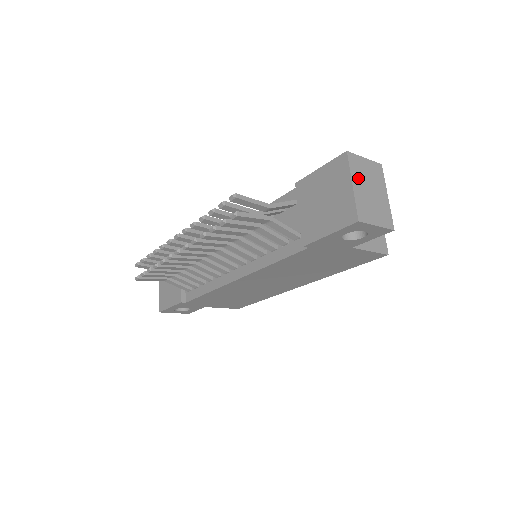
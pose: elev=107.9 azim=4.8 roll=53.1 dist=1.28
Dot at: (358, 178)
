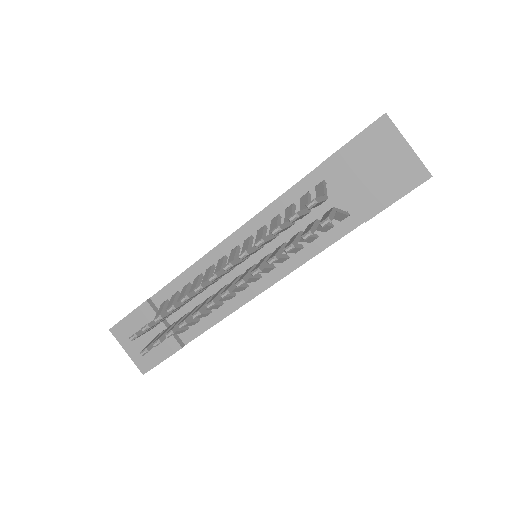
Dot at: occluded
